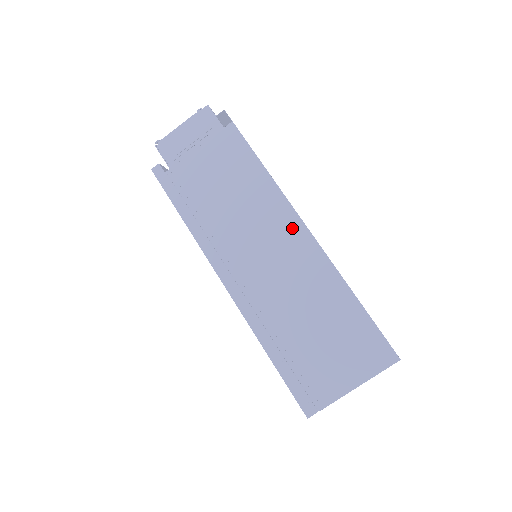
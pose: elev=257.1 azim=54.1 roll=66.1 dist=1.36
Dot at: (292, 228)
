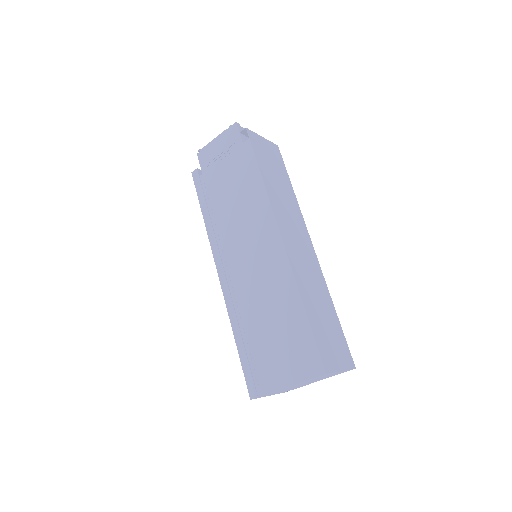
Dot at: (272, 239)
